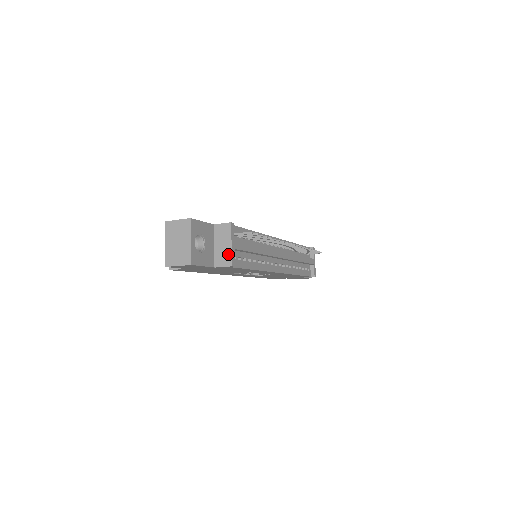
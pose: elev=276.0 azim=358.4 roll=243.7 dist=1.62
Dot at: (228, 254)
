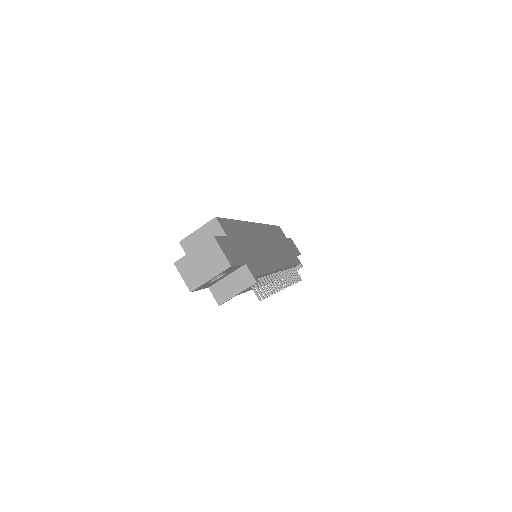
Dot at: (227, 296)
